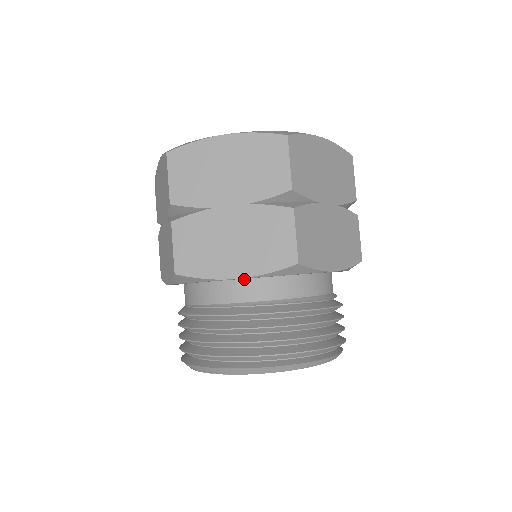
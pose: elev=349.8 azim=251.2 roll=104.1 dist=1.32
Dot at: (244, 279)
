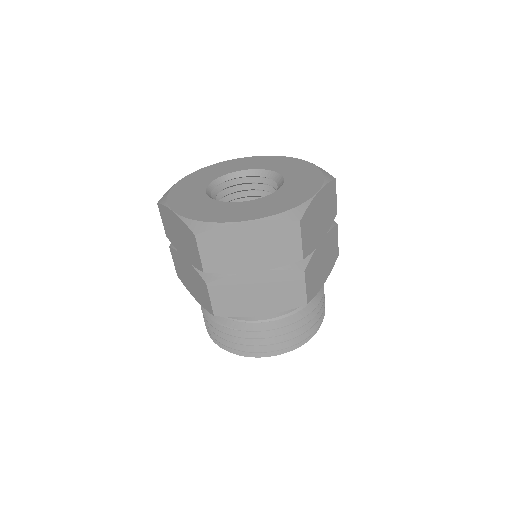
Dot at: occluded
